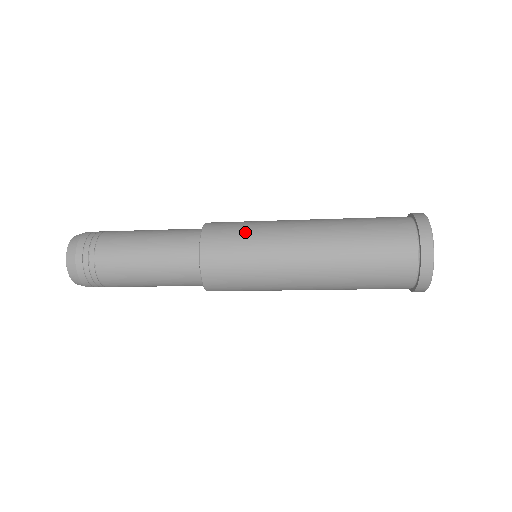
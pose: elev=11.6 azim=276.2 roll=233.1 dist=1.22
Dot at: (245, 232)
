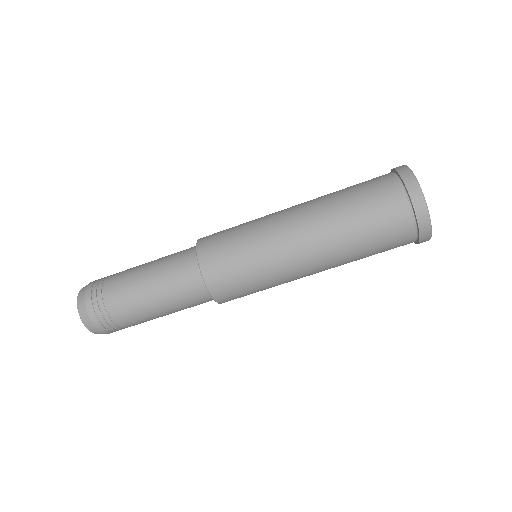
Dot at: (237, 229)
